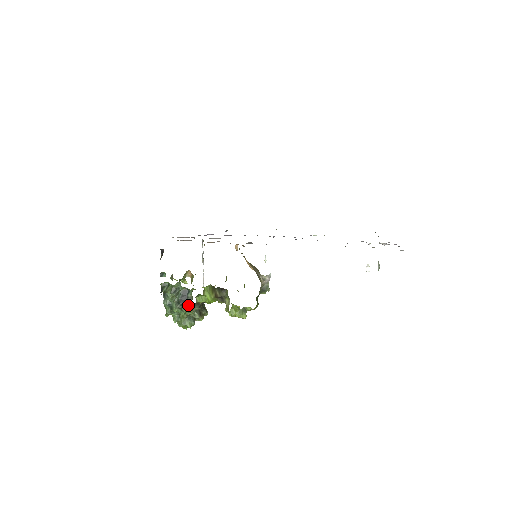
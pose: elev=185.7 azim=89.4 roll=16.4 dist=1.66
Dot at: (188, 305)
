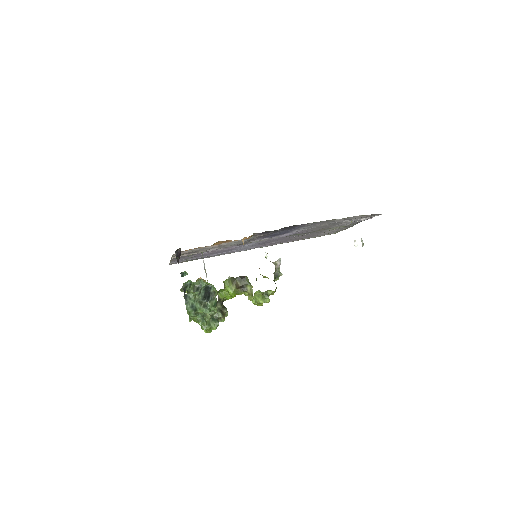
Dot at: (213, 300)
